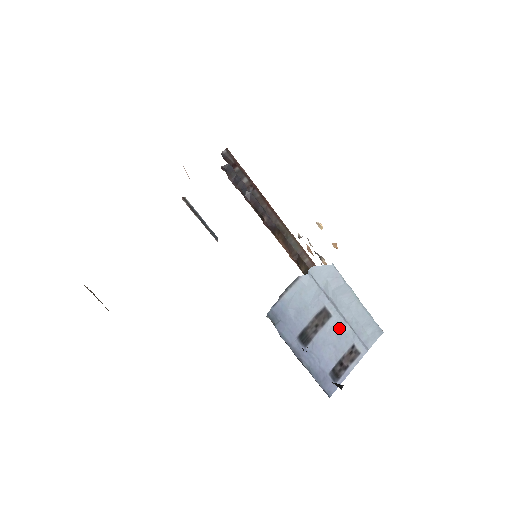
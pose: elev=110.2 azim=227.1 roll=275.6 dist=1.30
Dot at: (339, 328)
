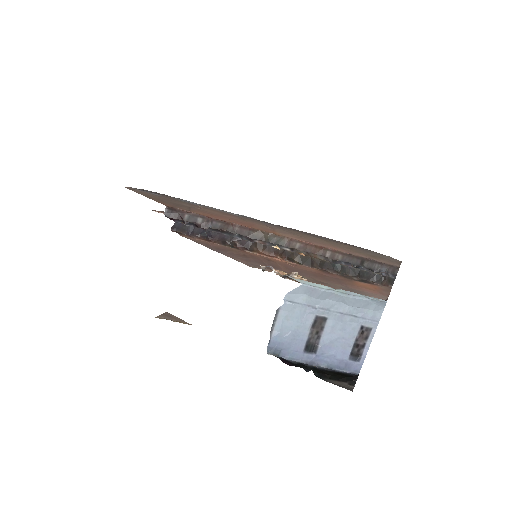
Dot at: (339, 323)
